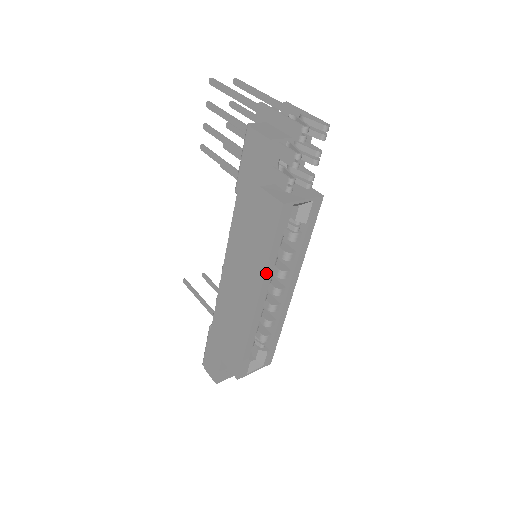
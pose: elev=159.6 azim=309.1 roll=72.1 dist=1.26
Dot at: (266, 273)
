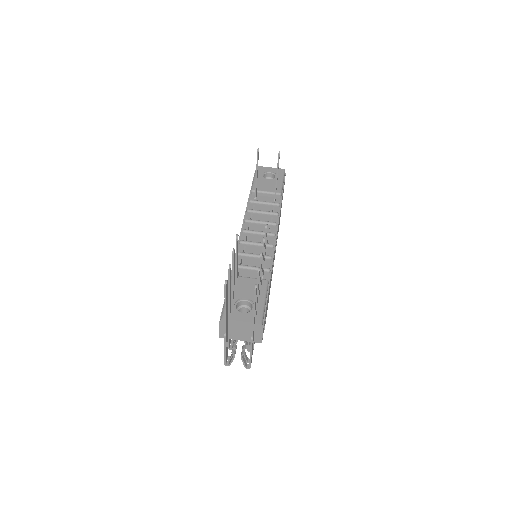
Dot at: occluded
